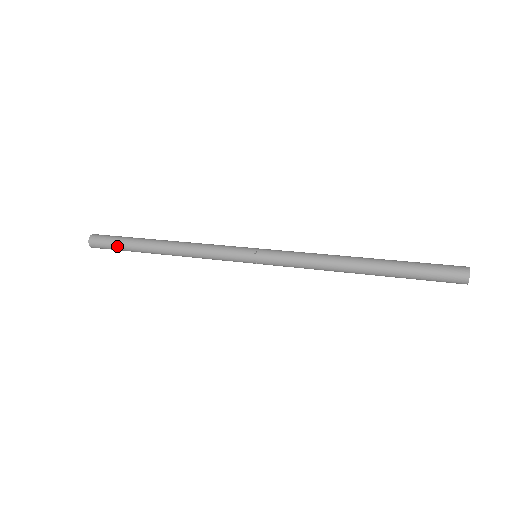
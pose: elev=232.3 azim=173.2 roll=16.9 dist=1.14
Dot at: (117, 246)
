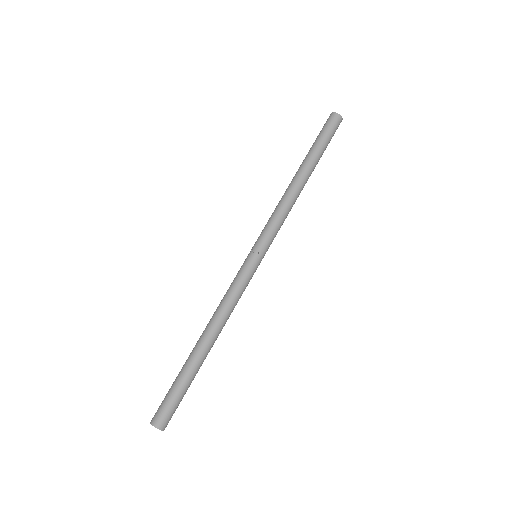
Dot at: (175, 391)
